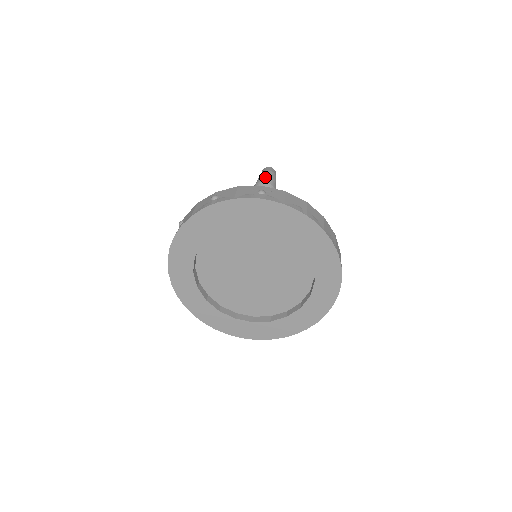
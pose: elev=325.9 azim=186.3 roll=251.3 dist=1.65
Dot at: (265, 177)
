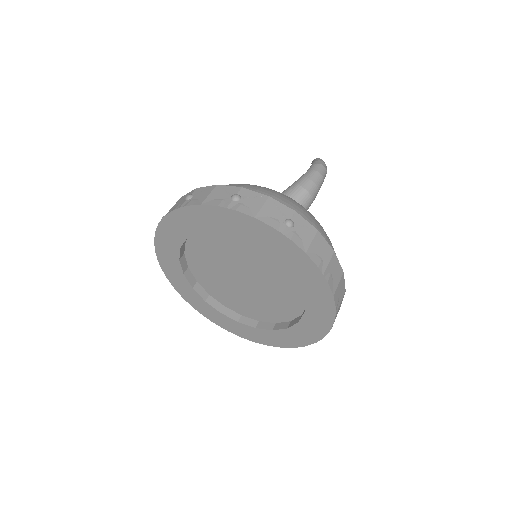
Dot at: (310, 181)
